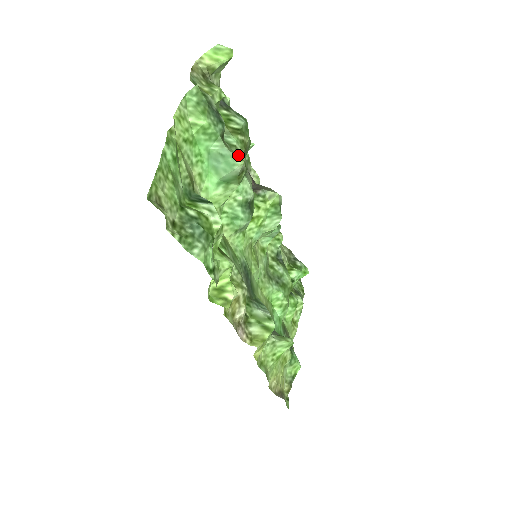
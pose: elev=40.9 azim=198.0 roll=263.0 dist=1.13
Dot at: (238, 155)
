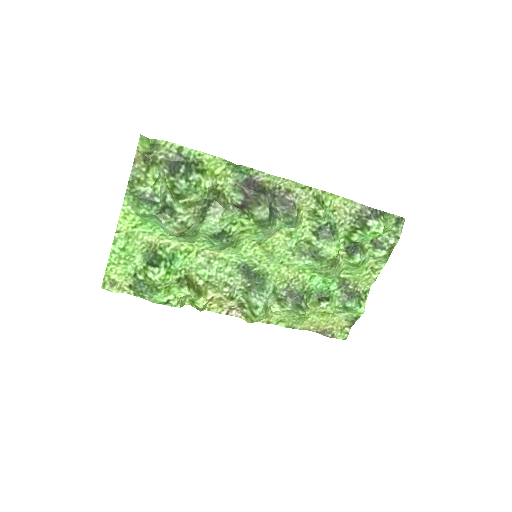
Dot at: (179, 219)
